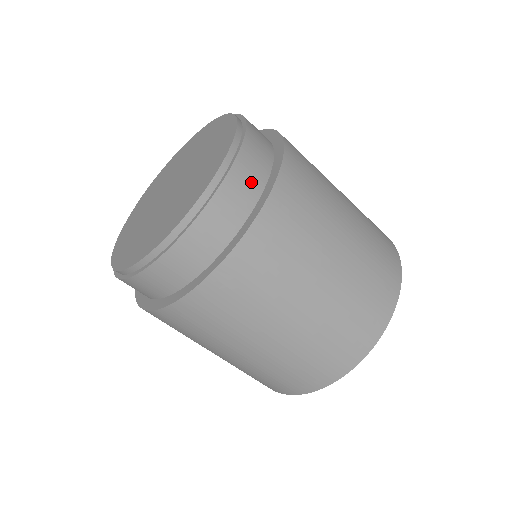
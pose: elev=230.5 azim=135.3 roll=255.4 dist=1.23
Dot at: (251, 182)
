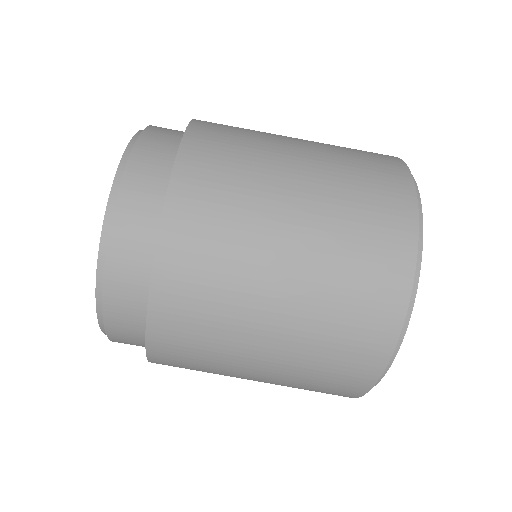
Dot at: occluded
